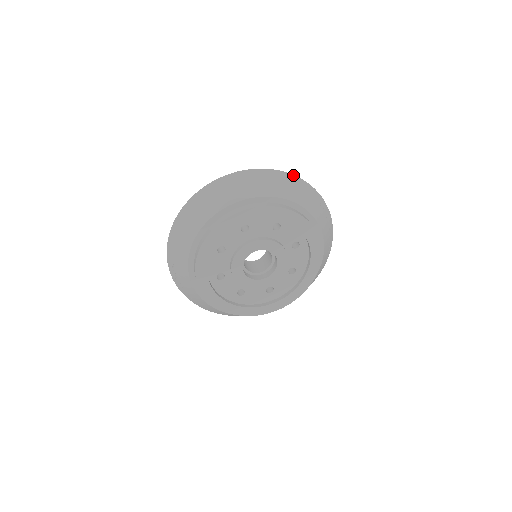
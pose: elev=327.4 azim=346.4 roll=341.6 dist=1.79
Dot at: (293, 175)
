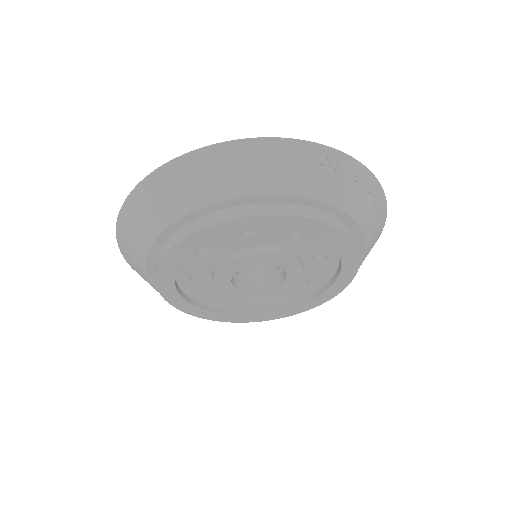
Dot at: (230, 142)
